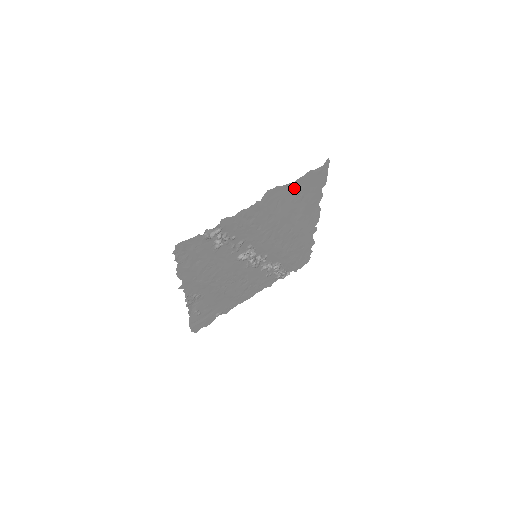
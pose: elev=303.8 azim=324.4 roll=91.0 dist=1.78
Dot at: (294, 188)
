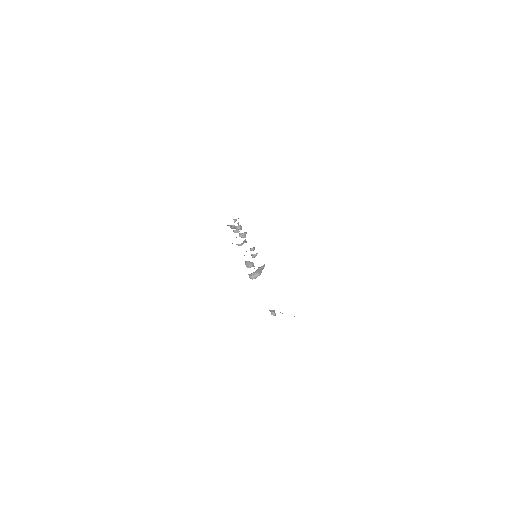
Dot at: occluded
